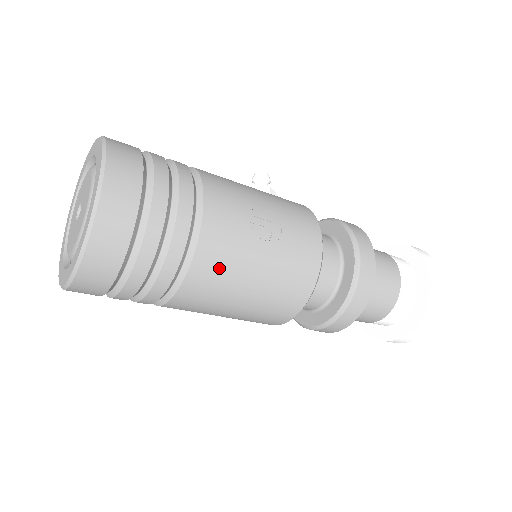
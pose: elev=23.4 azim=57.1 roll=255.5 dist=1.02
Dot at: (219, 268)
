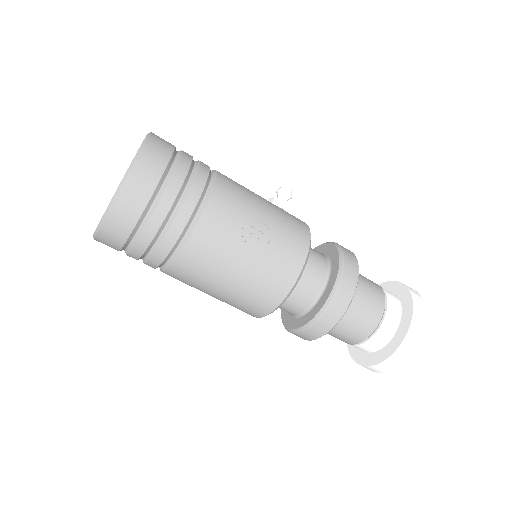
Dot at: (206, 257)
